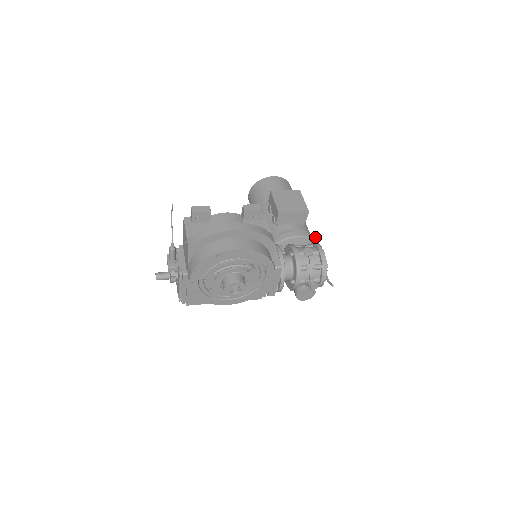
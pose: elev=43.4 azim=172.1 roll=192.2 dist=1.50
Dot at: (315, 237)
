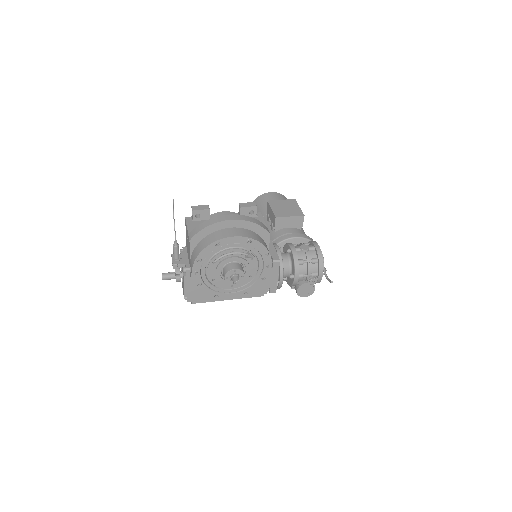
Dot at: (312, 239)
